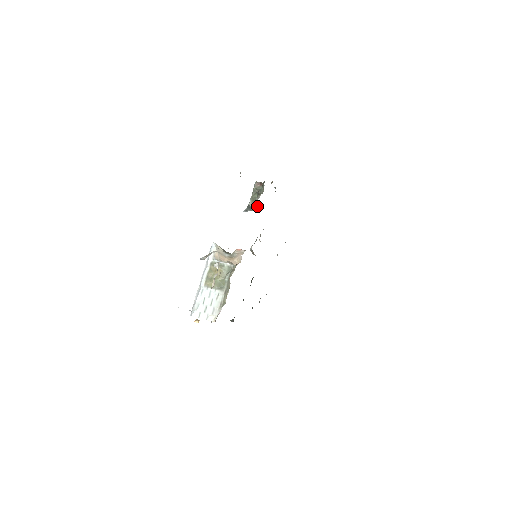
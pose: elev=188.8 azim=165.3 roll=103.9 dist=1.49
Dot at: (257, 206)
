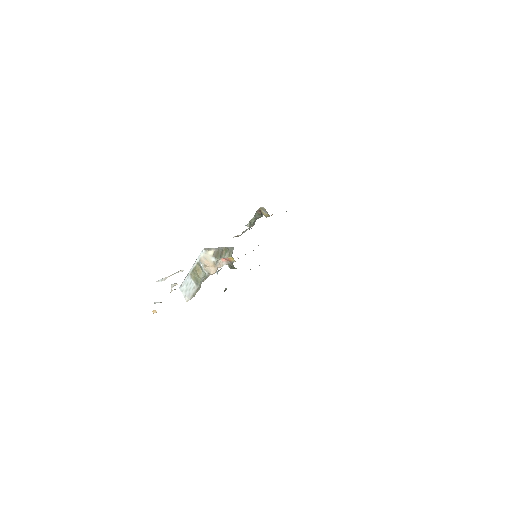
Dot at: occluded
